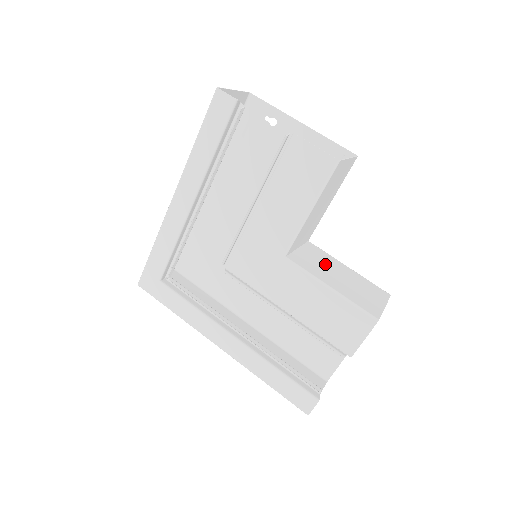
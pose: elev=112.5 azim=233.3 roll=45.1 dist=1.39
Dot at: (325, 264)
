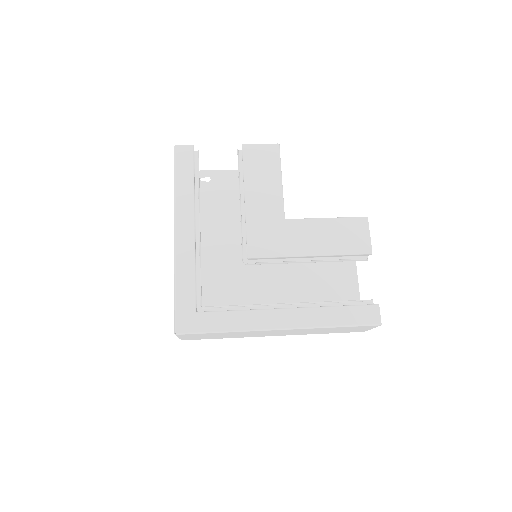
Dot at: occluded
